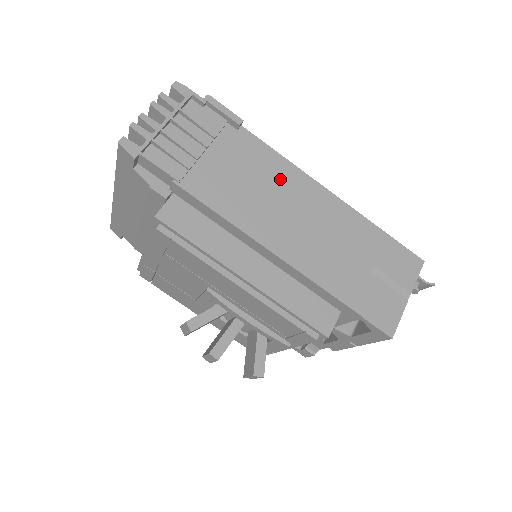
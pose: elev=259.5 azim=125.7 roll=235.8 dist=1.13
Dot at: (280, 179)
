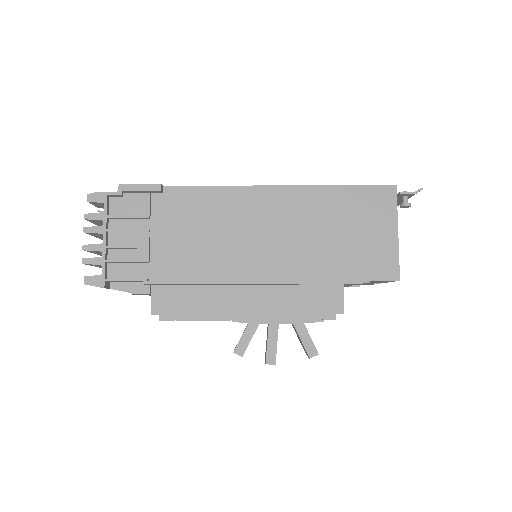
Dot at: (224, 210)
